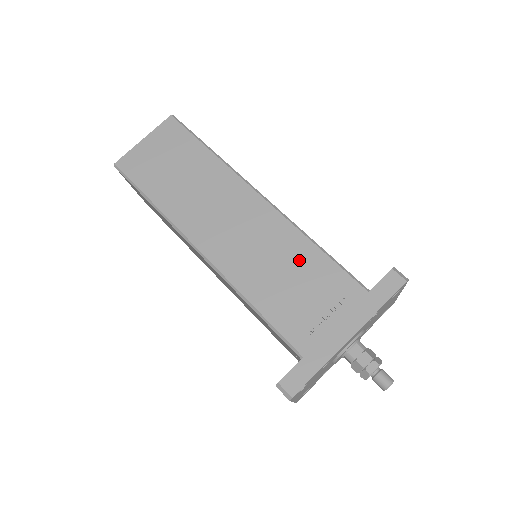
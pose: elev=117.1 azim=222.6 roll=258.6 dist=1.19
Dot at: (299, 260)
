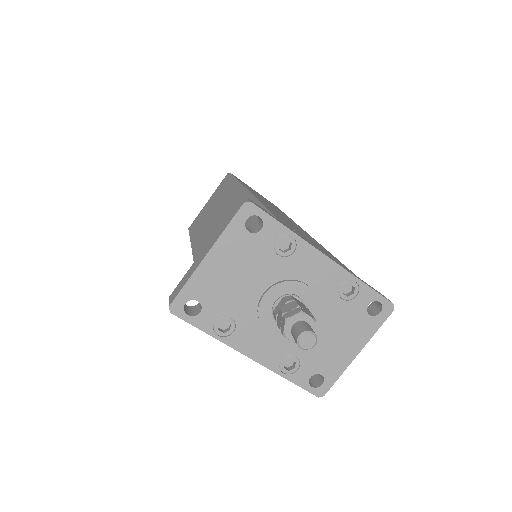
Dot at: (313, 240)
